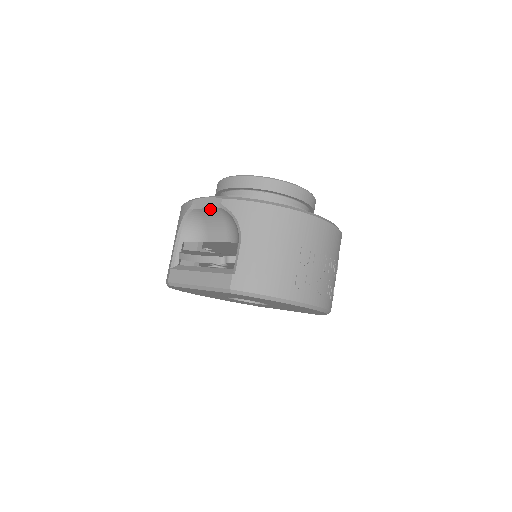
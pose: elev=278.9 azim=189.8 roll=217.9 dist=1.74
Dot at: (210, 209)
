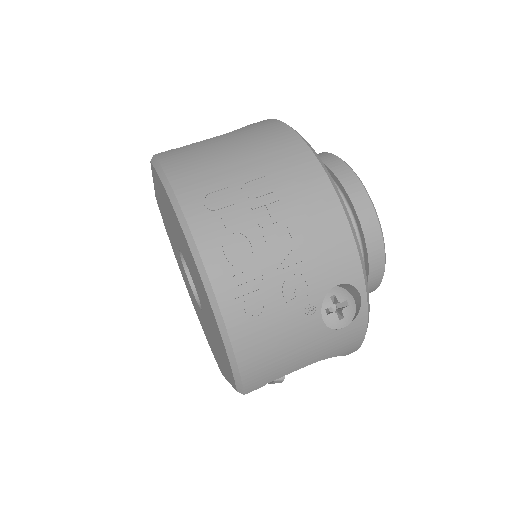
Dot at: occluded
